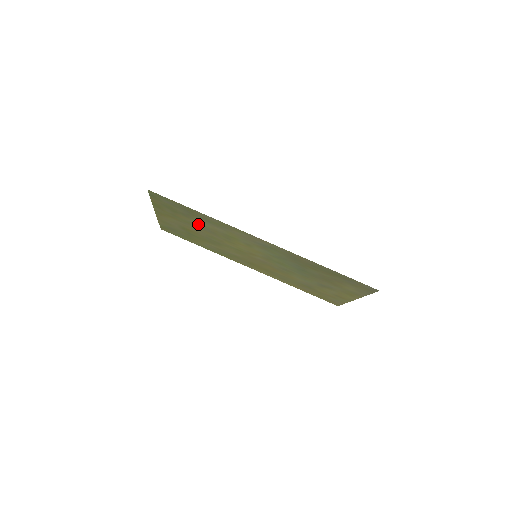
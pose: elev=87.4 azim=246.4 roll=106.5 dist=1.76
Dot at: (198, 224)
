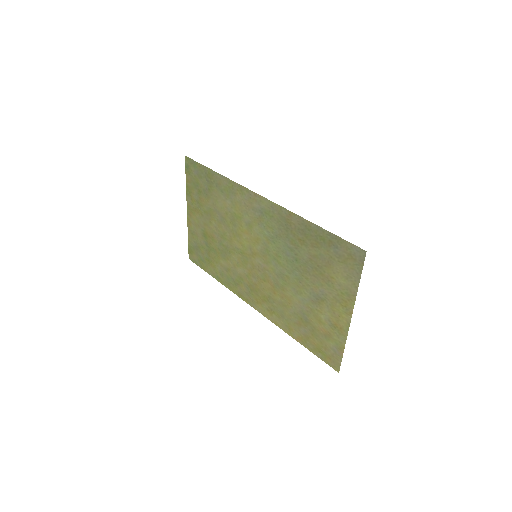
Dot at: (214, 208)
